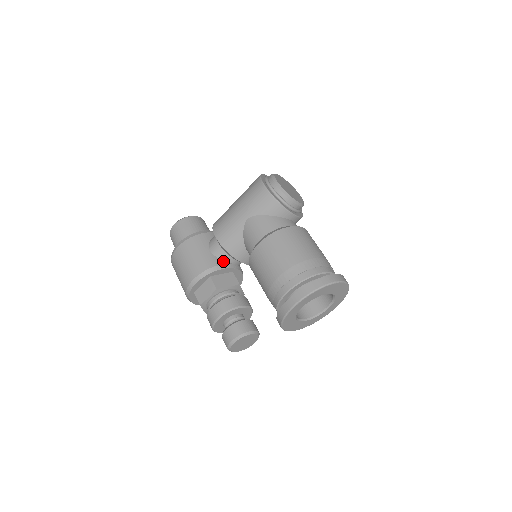
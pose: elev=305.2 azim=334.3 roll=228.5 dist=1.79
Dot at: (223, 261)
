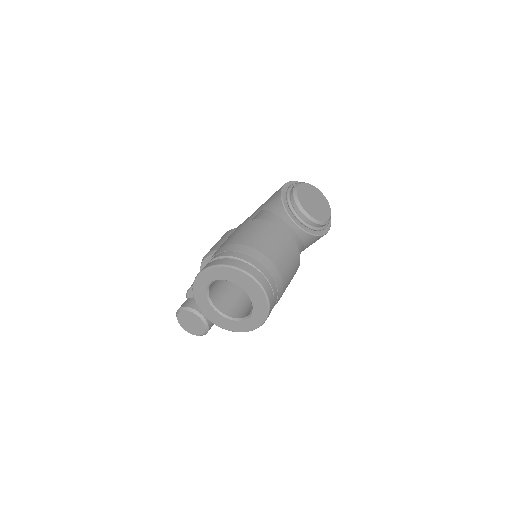
Dot at: occluded
